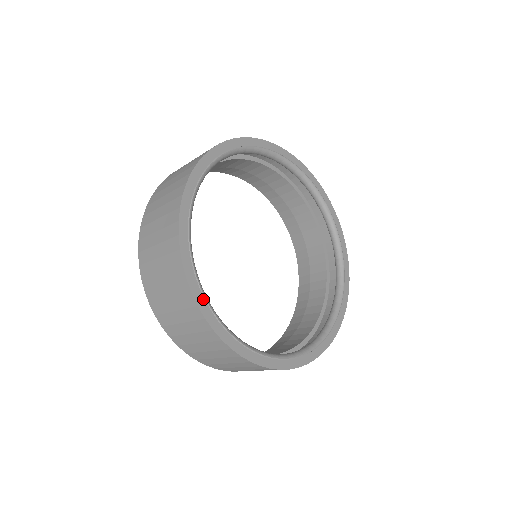
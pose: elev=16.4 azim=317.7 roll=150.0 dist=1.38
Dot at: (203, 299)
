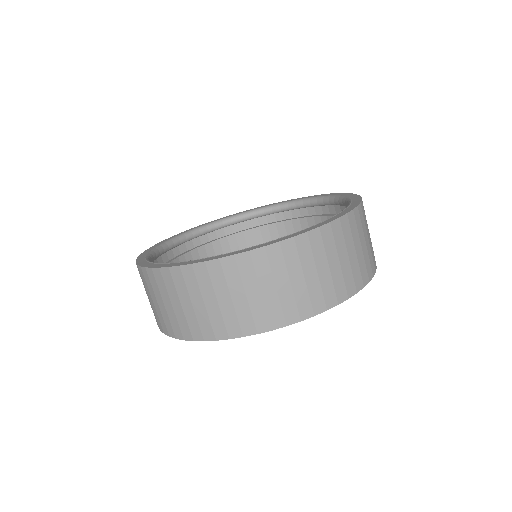
Dot at: (149, 251)
